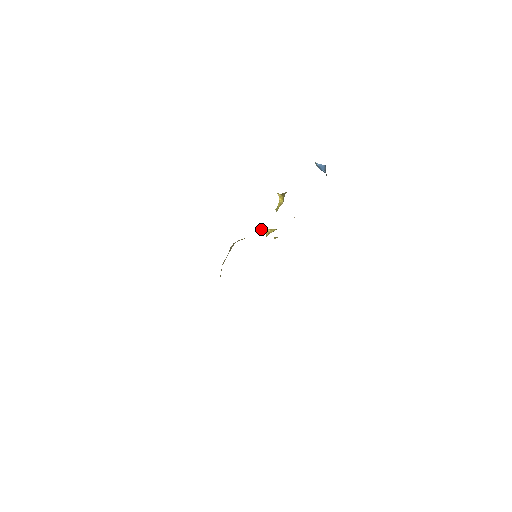
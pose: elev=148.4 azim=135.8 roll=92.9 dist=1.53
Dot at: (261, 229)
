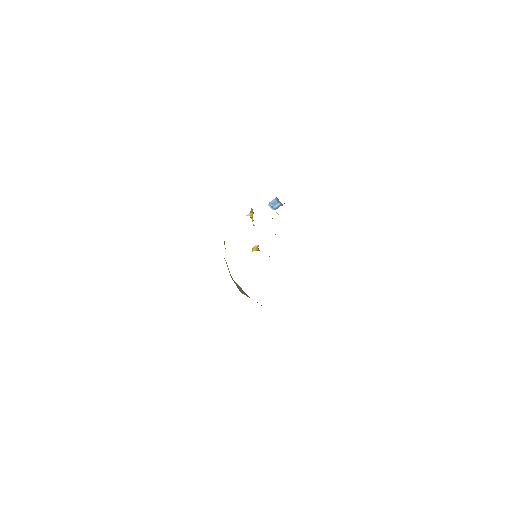
Dot at: (252, 251)
